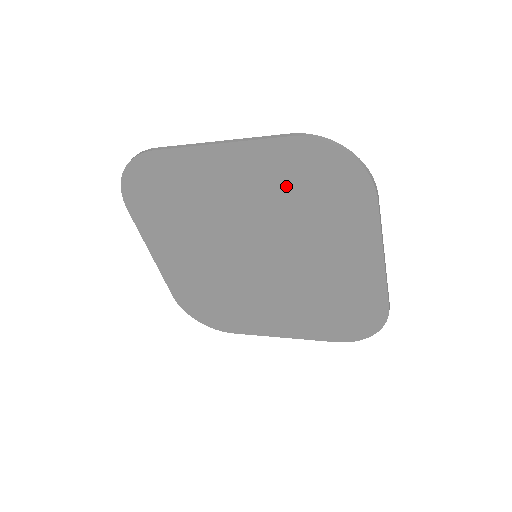
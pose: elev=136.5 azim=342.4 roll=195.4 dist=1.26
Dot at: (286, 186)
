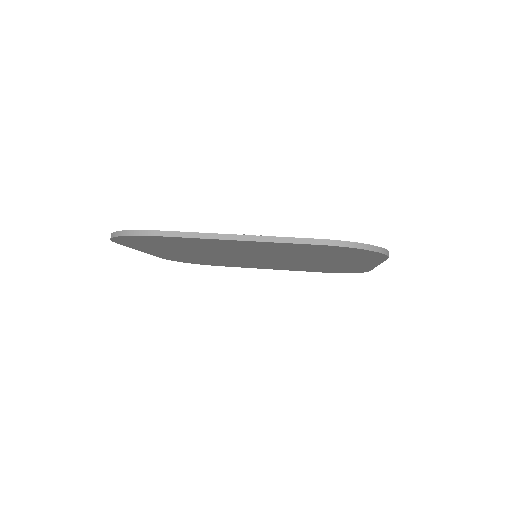
Dot at: (302, 251)
